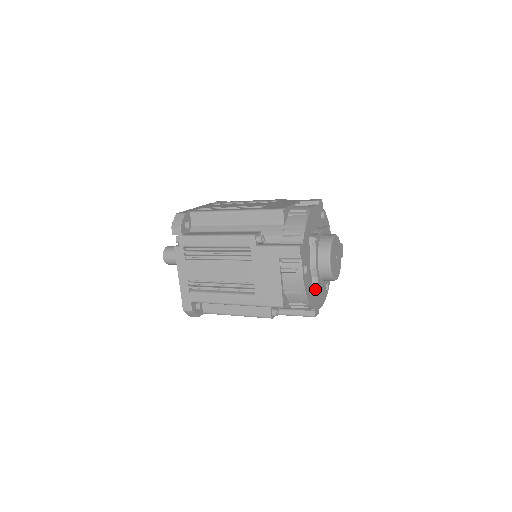
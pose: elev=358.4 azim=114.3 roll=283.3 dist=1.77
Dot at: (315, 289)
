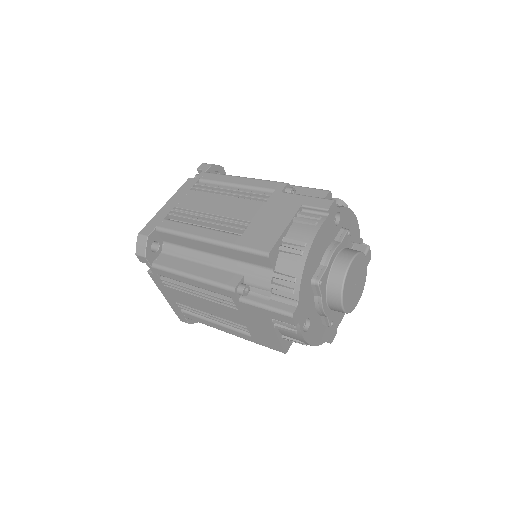
Dot at: occluded
